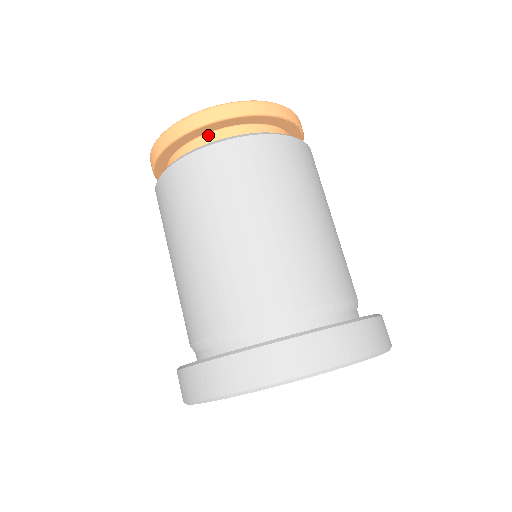
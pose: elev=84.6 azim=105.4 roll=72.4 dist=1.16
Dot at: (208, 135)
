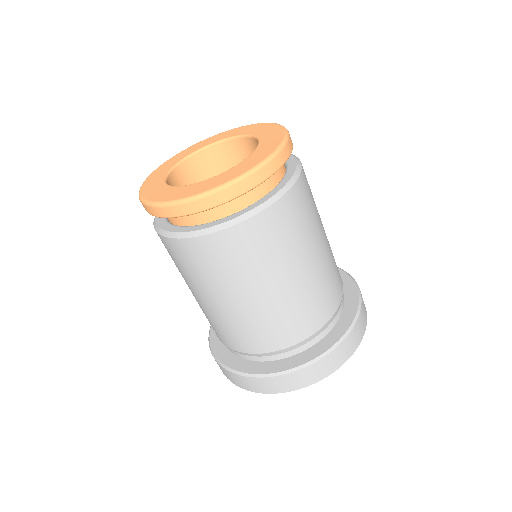
Dot at: occluded
